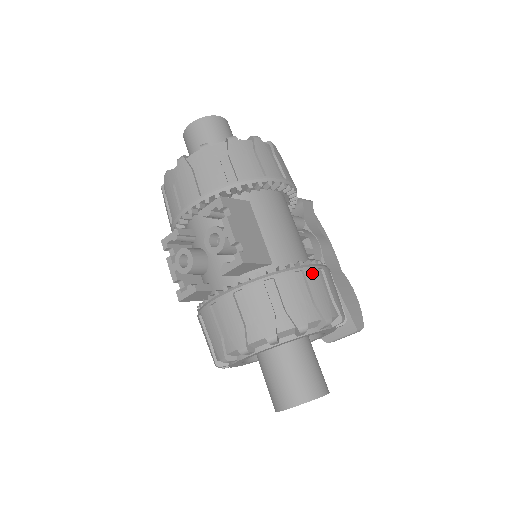
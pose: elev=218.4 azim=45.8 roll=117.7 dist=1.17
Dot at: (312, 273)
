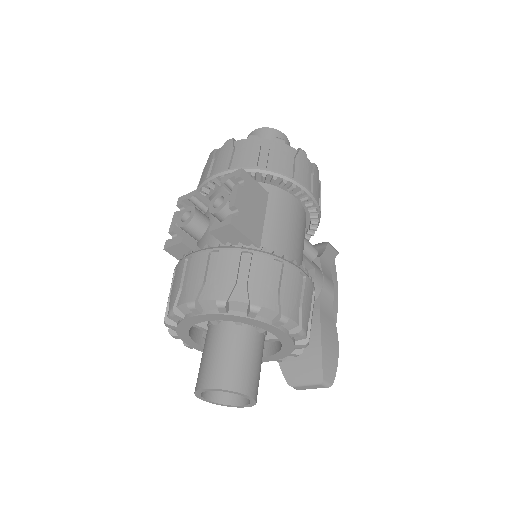
Dot at: (292, 270)
